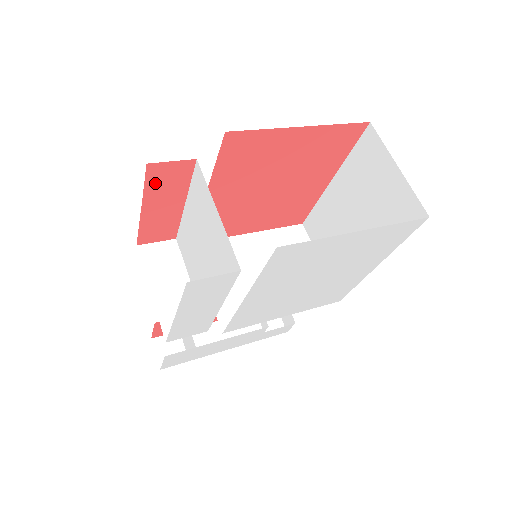
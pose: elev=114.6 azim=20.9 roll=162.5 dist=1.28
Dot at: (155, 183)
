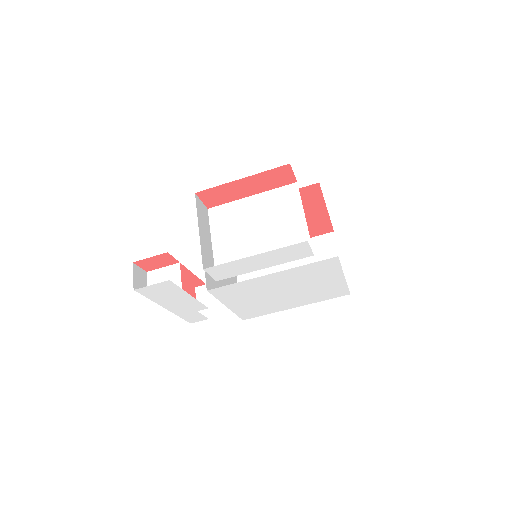
Dot at: (271, 174)
